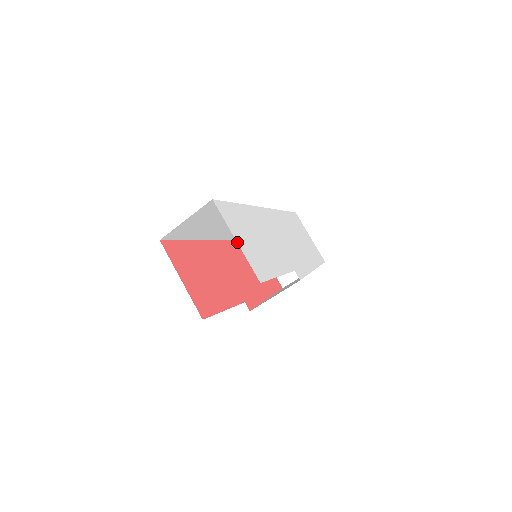
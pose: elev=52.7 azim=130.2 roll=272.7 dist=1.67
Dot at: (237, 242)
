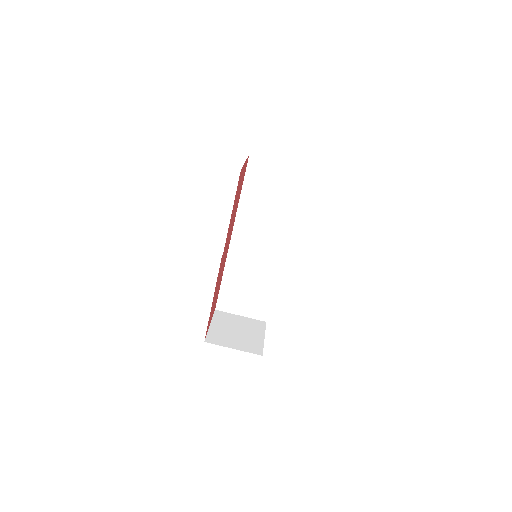
Dot at: occluded
